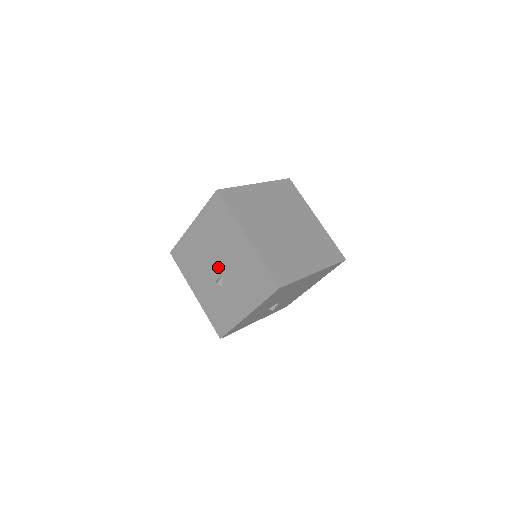
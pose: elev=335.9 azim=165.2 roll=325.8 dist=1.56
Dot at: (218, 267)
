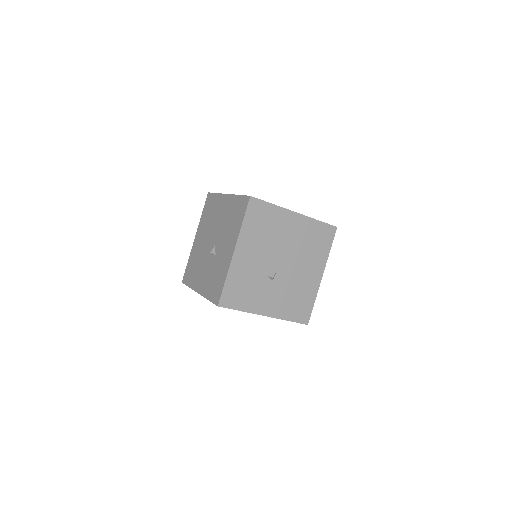
Dot at: (212, 243)
